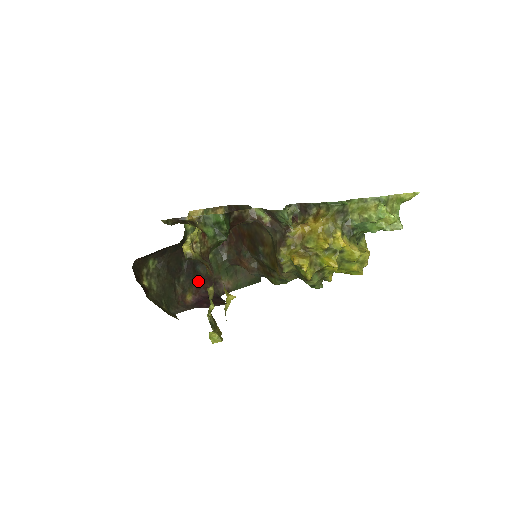
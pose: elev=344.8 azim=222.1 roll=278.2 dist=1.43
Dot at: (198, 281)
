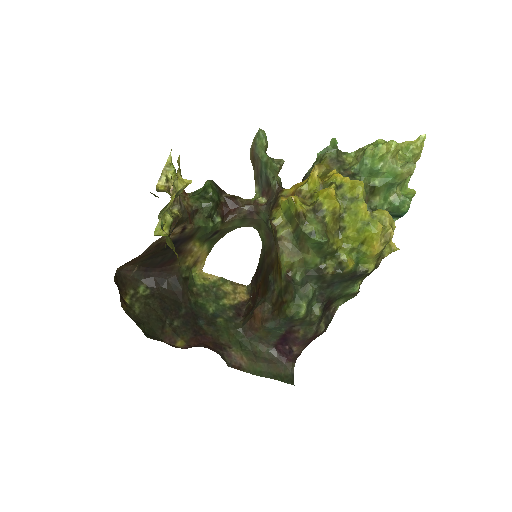
Dot at: (197, 334)
